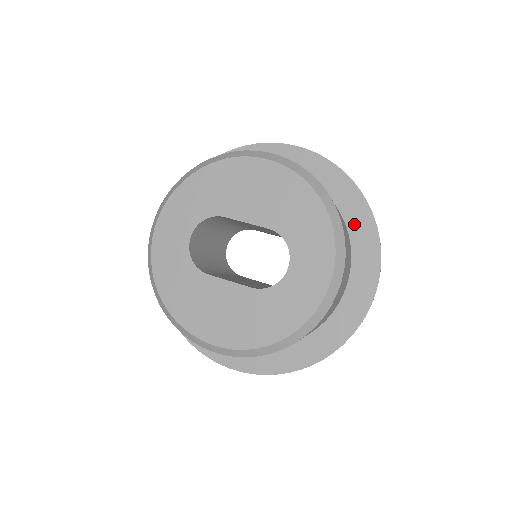
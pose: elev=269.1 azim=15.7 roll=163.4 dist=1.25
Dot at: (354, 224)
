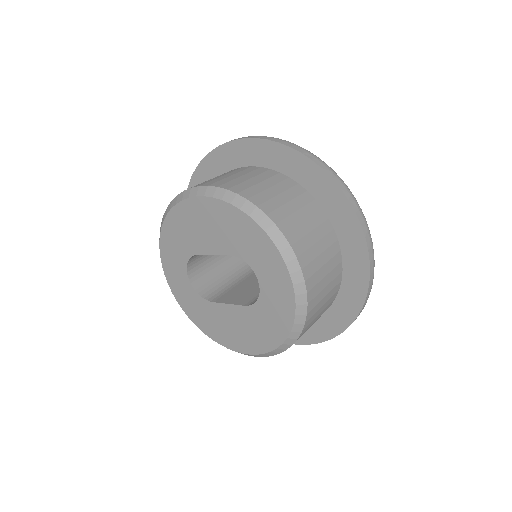
Dot at: (321, 195)
